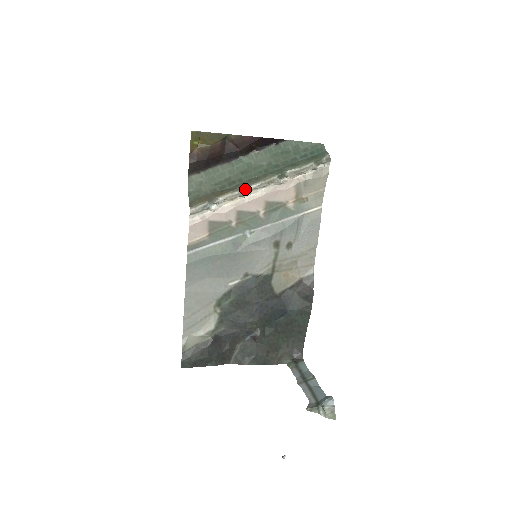
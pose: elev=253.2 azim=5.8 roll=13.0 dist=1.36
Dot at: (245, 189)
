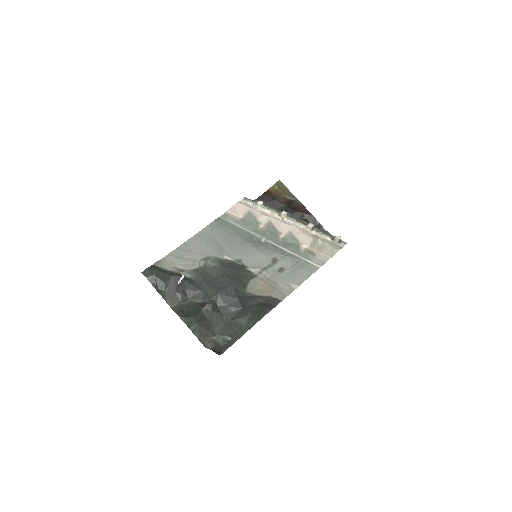
Dot at: occluded
